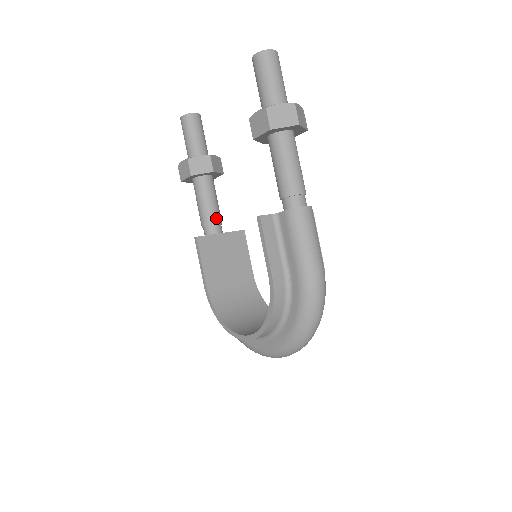
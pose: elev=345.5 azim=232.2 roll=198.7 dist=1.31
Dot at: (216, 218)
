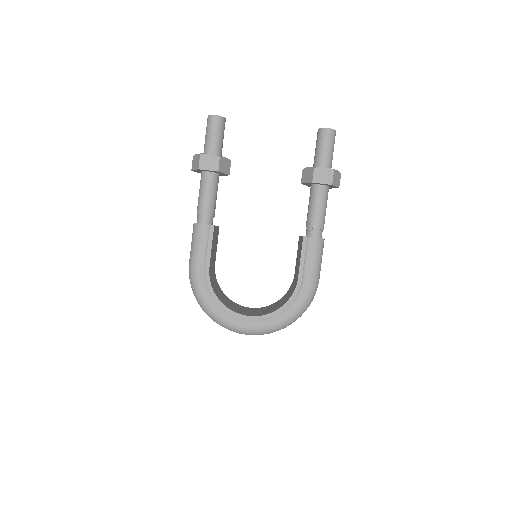
Dot at: occluded
